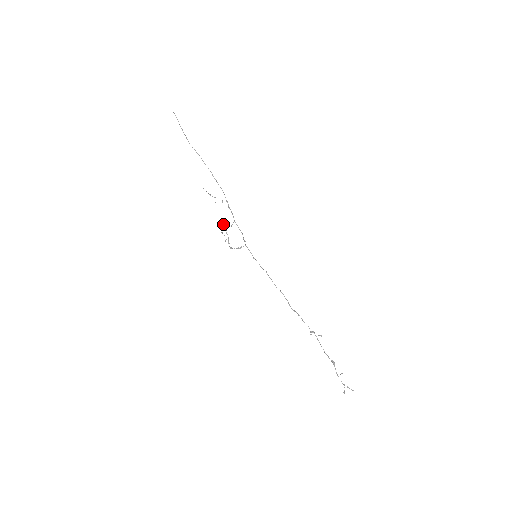
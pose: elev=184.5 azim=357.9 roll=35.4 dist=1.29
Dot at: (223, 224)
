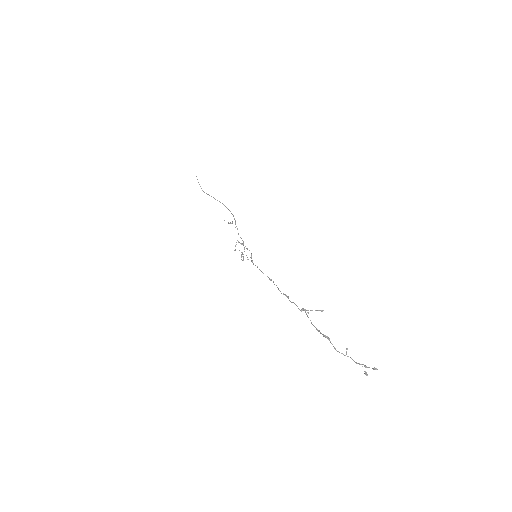
Dot at: (236, 242)
